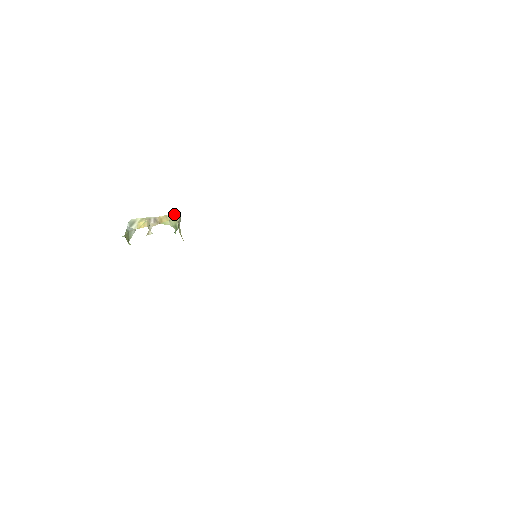
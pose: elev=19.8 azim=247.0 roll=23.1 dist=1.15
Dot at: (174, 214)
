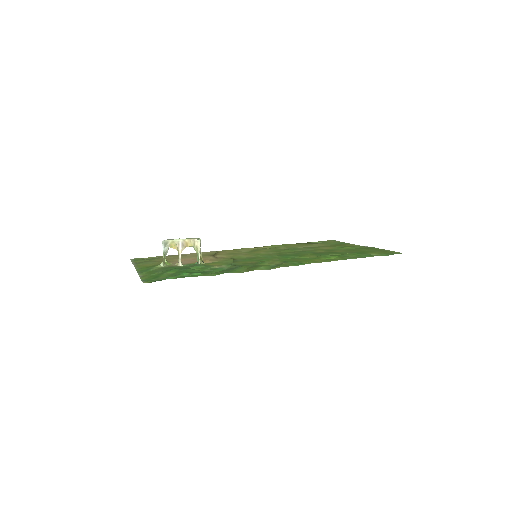
Dot at: (196, 240)
